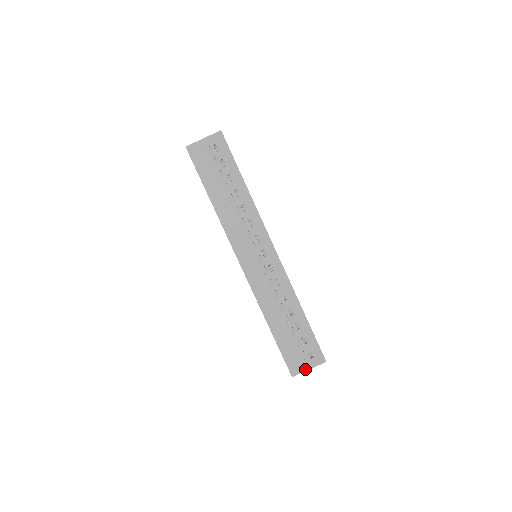
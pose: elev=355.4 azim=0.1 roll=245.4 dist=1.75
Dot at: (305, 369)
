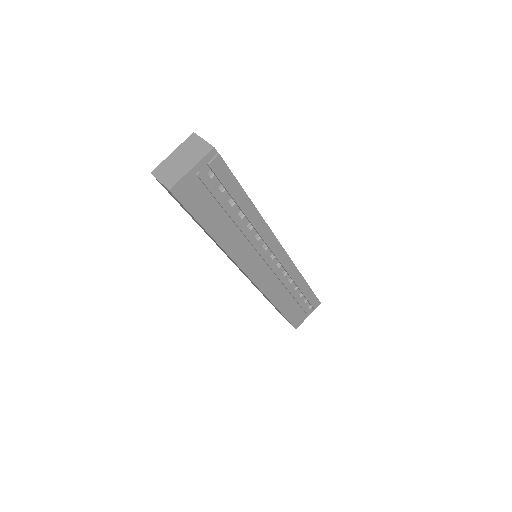
Dot at: (305, 318)
